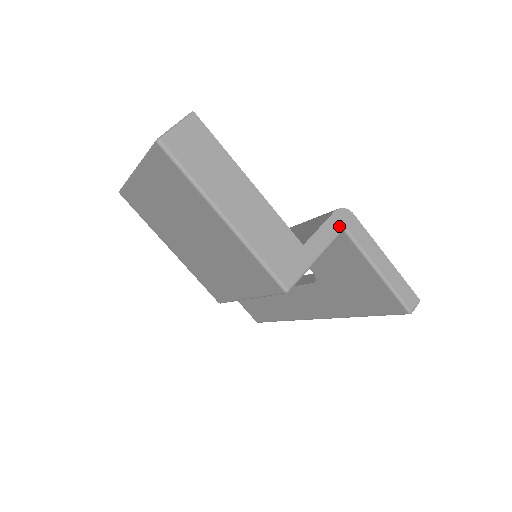
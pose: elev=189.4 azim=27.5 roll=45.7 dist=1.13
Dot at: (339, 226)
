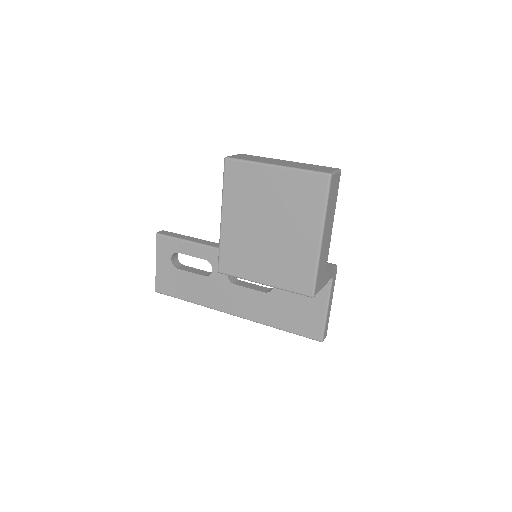
Dot at: (333, 274)
